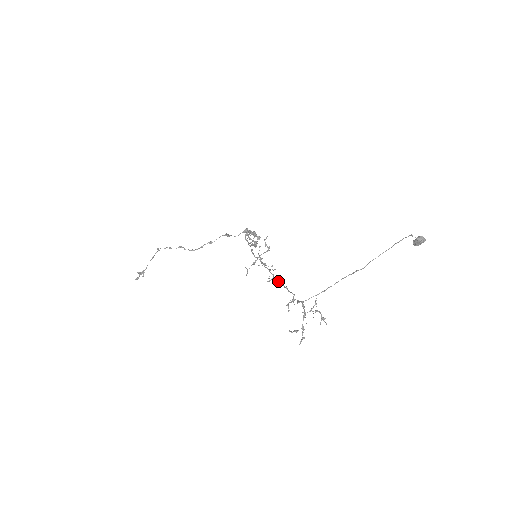
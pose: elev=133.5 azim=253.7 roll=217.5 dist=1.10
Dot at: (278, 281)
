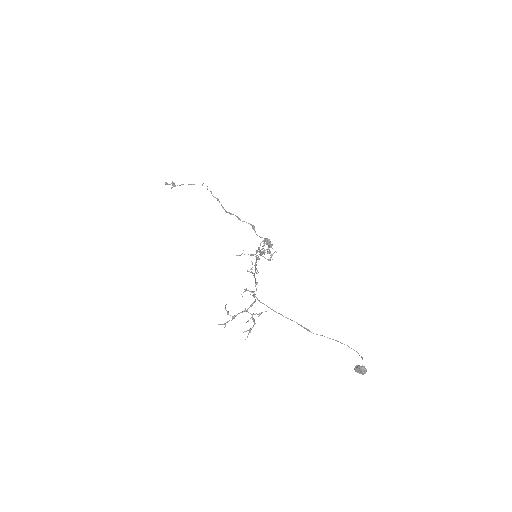
Dot at: occluded
